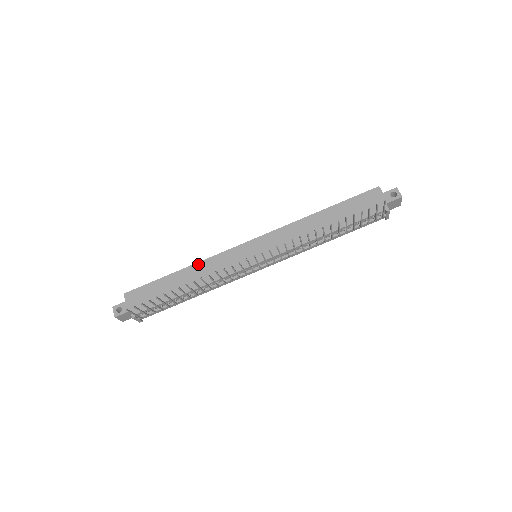
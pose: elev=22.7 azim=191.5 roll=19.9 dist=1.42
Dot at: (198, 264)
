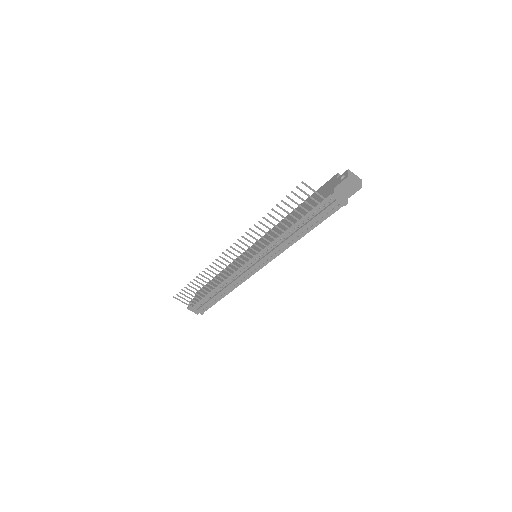
Dot at: (227, 267)
